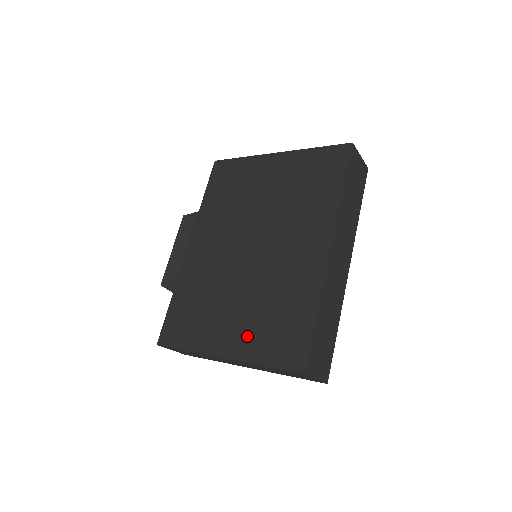
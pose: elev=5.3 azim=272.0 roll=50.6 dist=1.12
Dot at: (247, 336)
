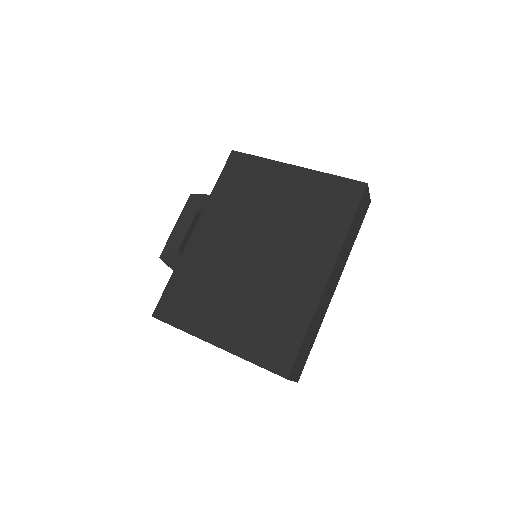
Dot at: (241, 333)
